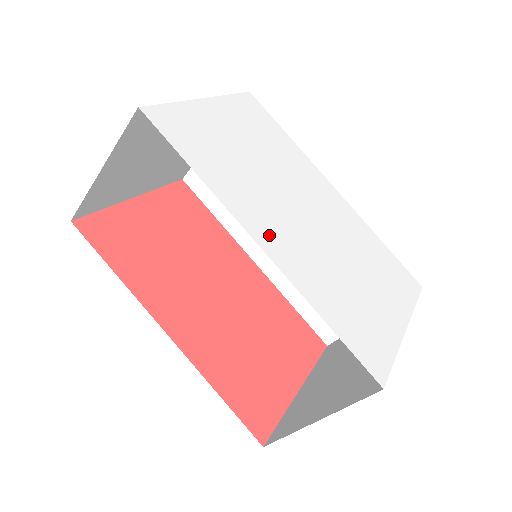
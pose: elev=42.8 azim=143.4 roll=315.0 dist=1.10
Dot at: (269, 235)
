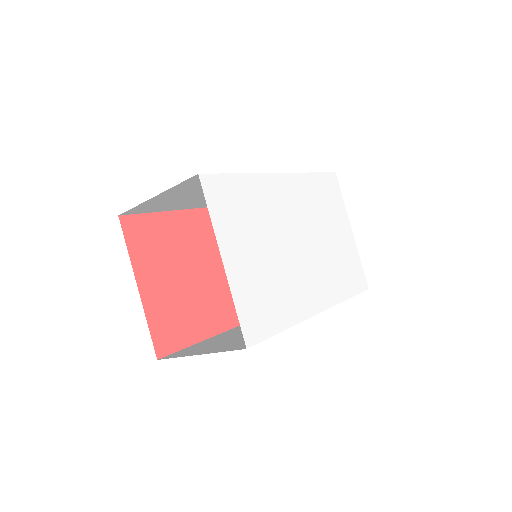
Dot at: (314, 297)
